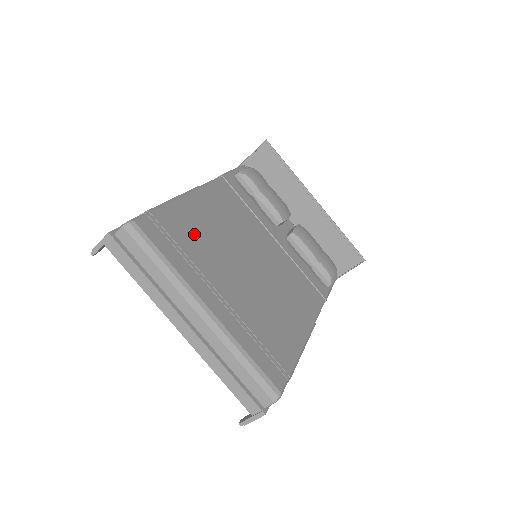
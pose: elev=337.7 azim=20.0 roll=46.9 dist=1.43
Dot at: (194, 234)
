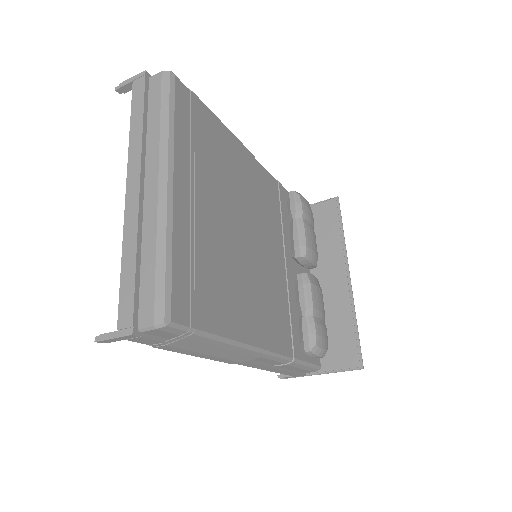
Dot at: (216, 151)
